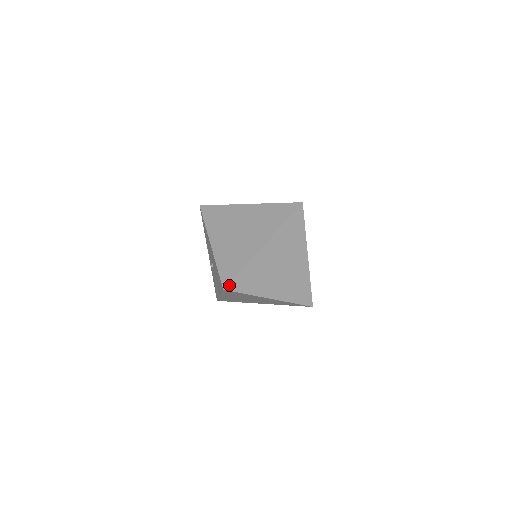
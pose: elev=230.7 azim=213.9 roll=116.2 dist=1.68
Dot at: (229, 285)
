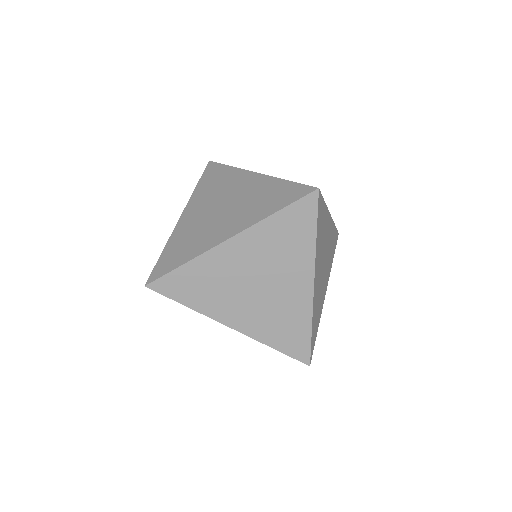
Dot at: (151, 277)
